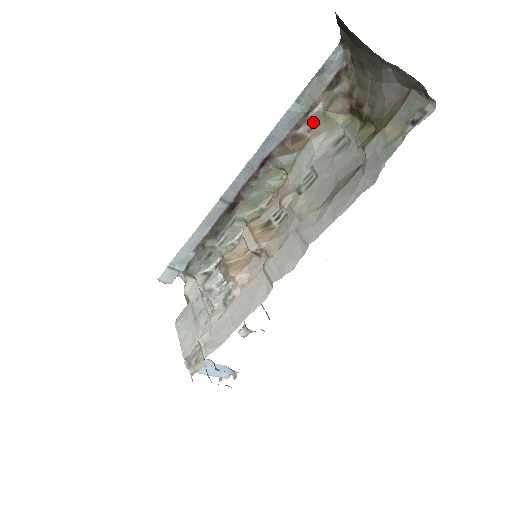
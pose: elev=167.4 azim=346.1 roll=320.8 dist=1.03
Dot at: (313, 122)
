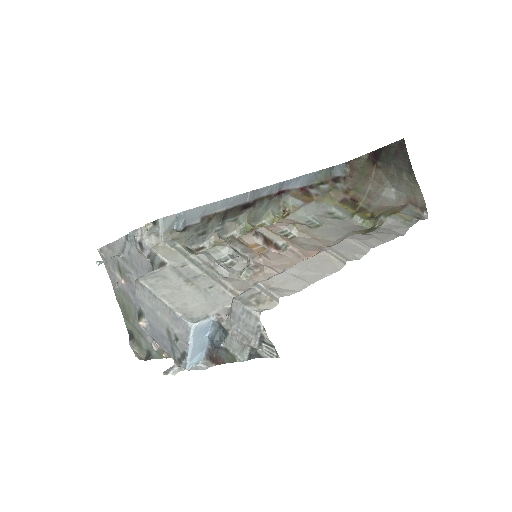
Dot at: (320, 192)
